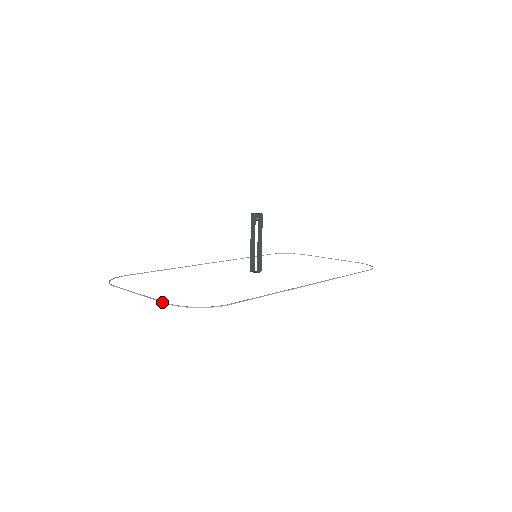
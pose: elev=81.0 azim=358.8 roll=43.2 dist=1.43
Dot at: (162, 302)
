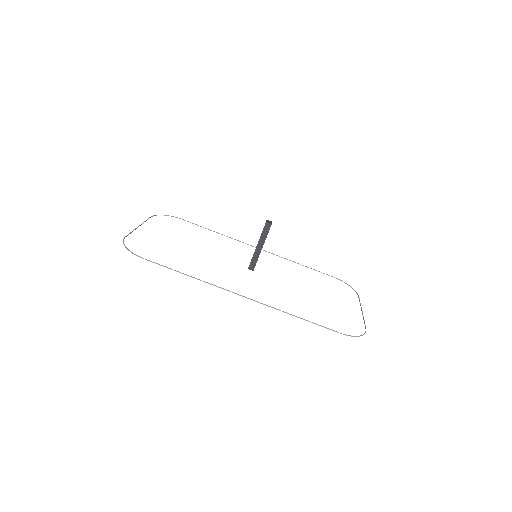
Dot at: (127, 235)
